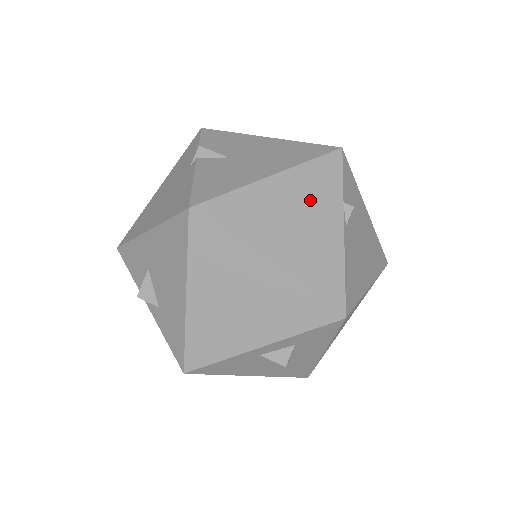
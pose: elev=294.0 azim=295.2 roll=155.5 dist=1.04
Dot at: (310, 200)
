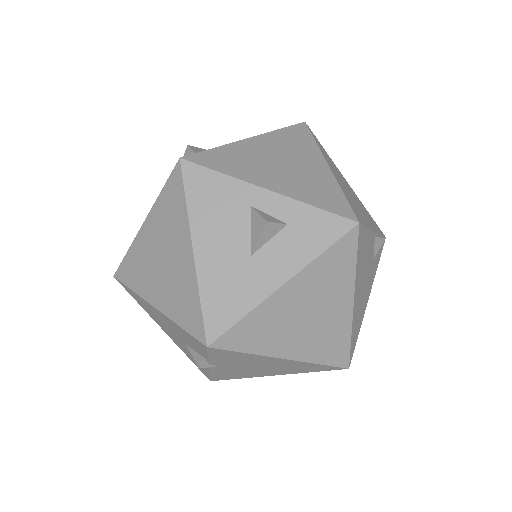
Dot at: (362, 207)
